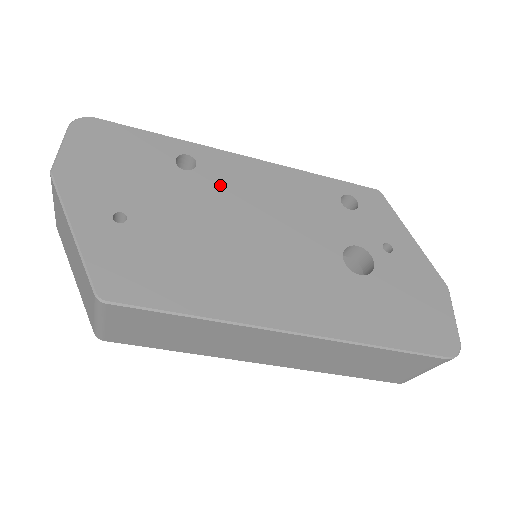
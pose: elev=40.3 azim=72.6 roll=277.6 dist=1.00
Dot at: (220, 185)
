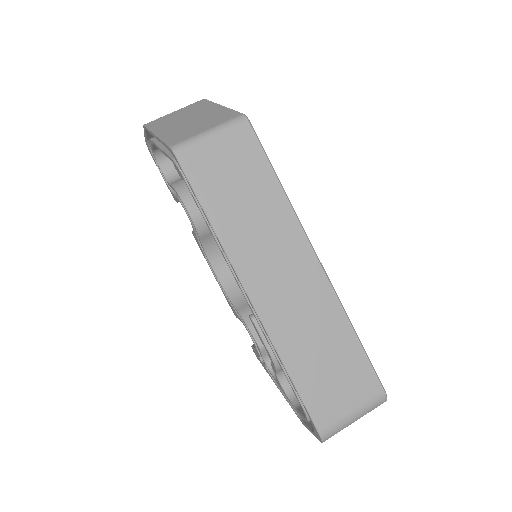
Dot at: occluded
